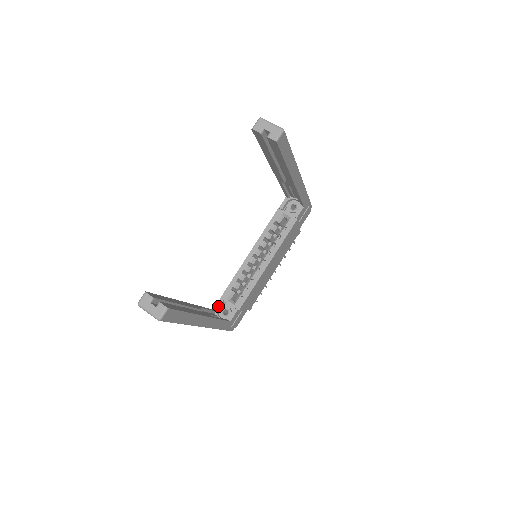
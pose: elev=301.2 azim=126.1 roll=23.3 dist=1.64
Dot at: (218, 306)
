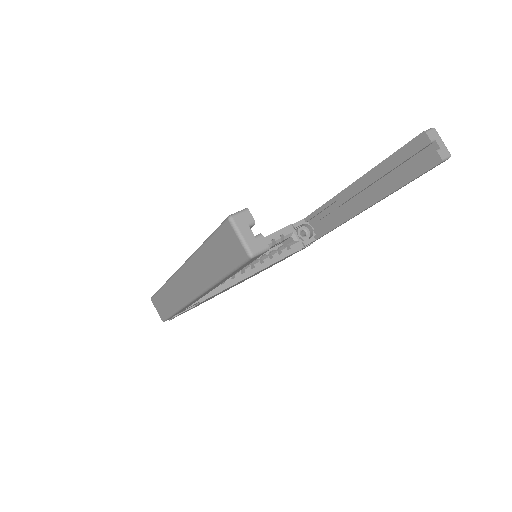
Dot at: occluded
